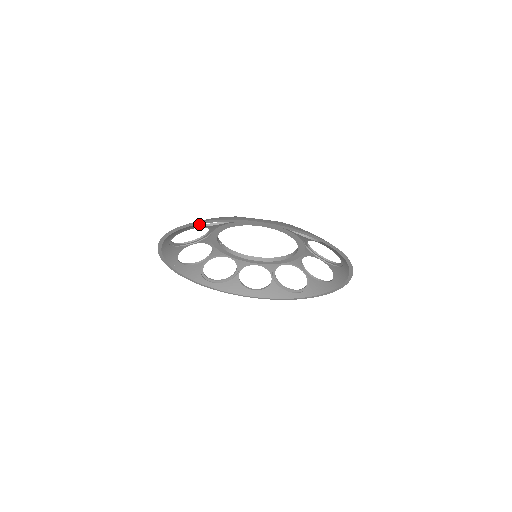
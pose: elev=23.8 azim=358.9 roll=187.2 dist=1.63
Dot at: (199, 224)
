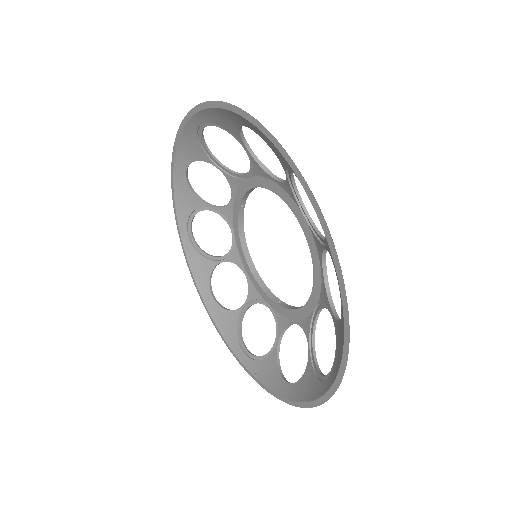
Dot at: occluded
